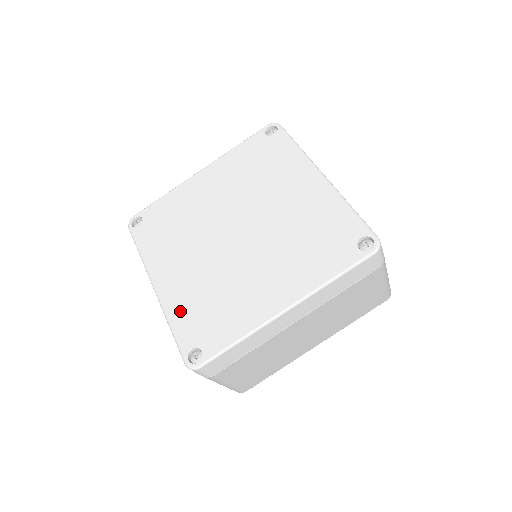
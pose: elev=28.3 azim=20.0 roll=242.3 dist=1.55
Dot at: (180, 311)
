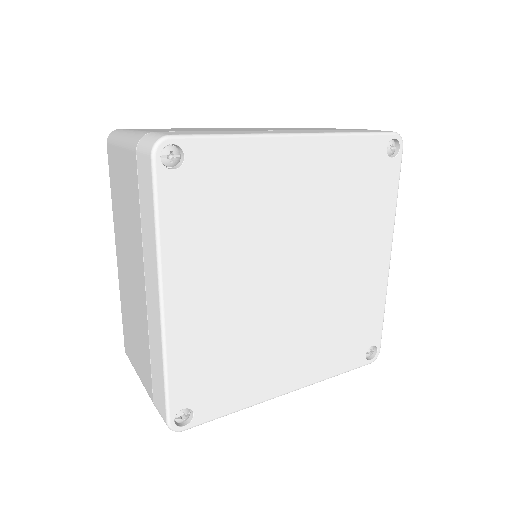
Dot at: (187, 356)
